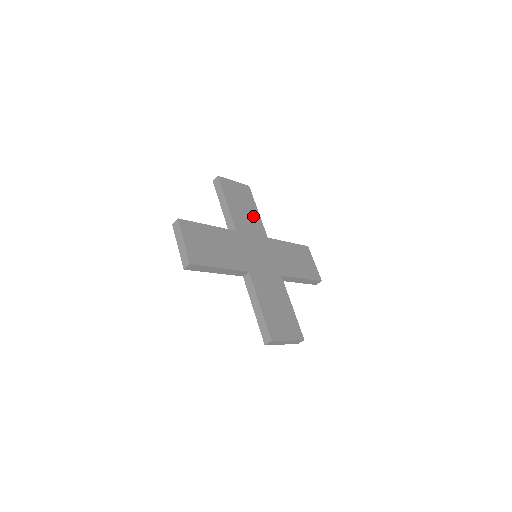
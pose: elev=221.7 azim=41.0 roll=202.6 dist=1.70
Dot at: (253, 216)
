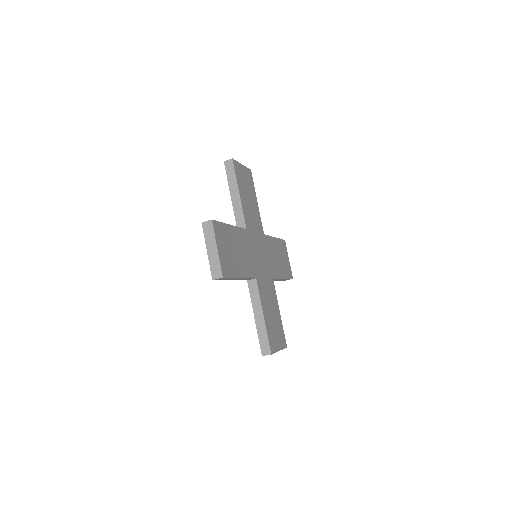
Dot at: (255, 209)
